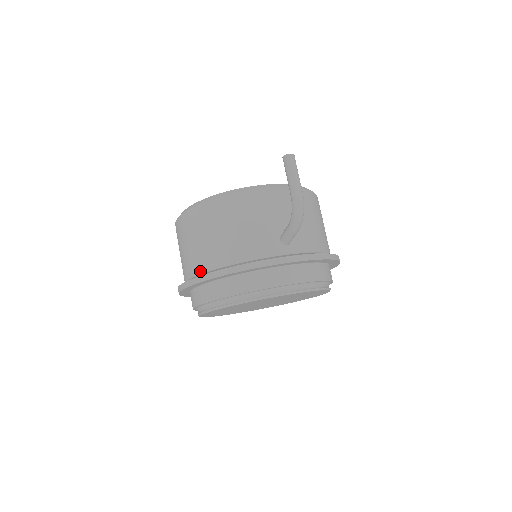
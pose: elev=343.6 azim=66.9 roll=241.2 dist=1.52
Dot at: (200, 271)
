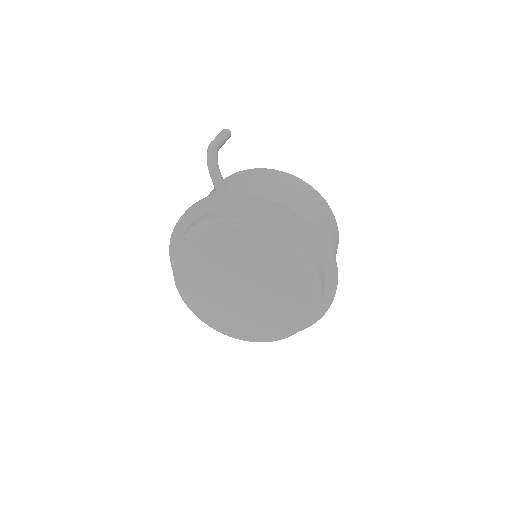
Dot at: occluded
